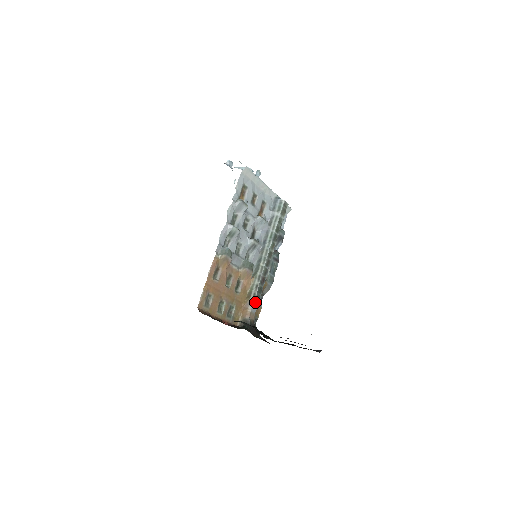
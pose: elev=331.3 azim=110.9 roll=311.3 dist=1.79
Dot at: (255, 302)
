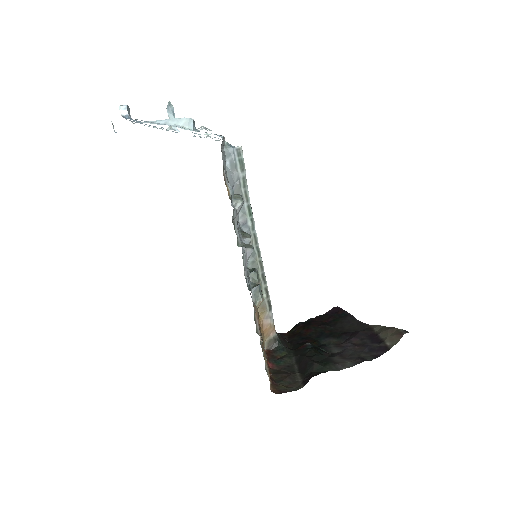
Dot at: (271, 310)
